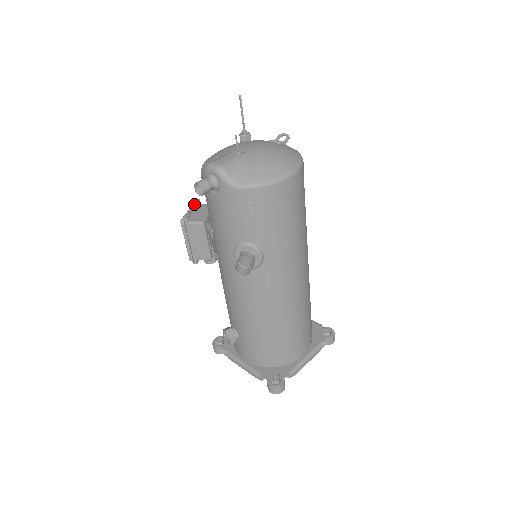
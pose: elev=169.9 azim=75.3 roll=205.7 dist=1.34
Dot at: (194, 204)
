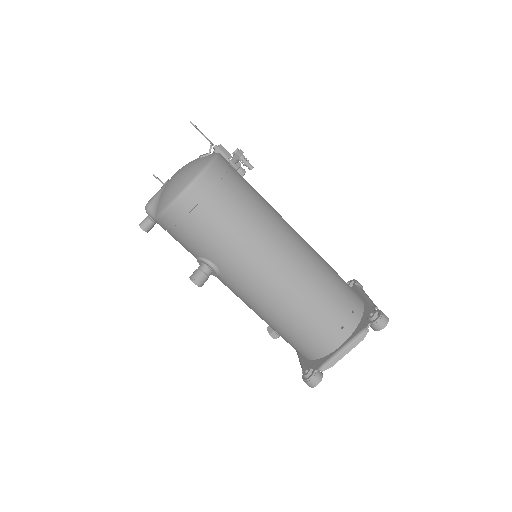
Dot at: occluded
